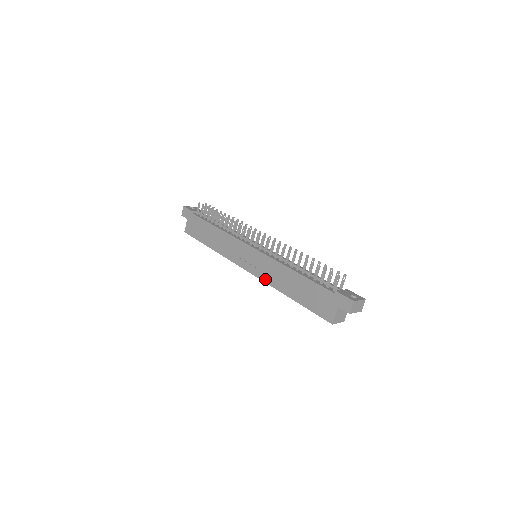
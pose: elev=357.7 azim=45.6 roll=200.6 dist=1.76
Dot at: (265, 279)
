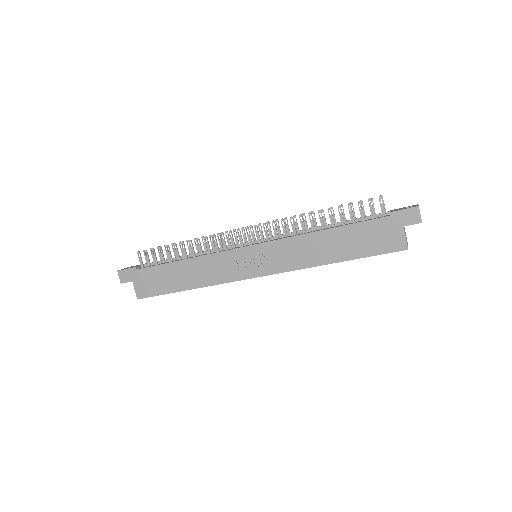
Dot at: (290, 267)
